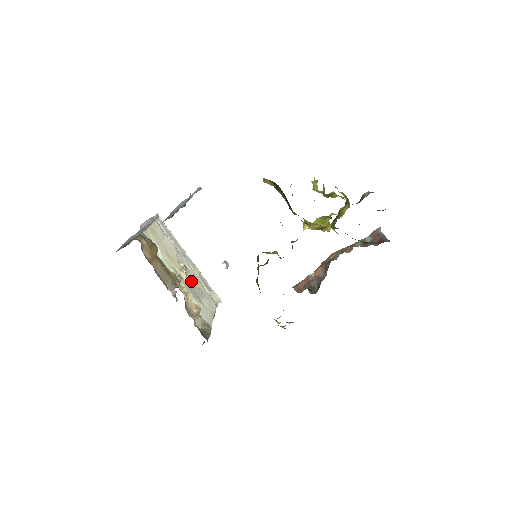
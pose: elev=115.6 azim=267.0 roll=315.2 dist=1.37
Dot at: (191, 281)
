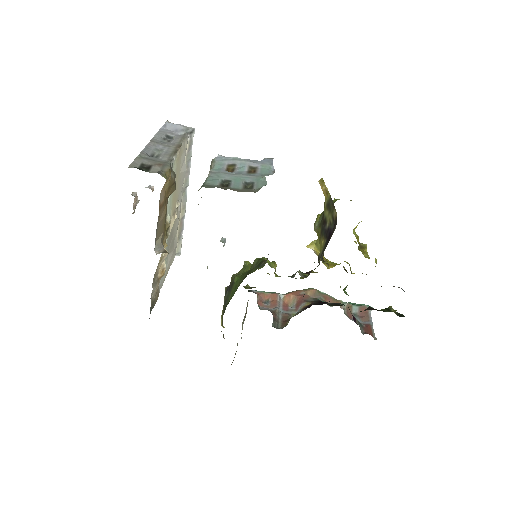
Dot at: (173, 228)
